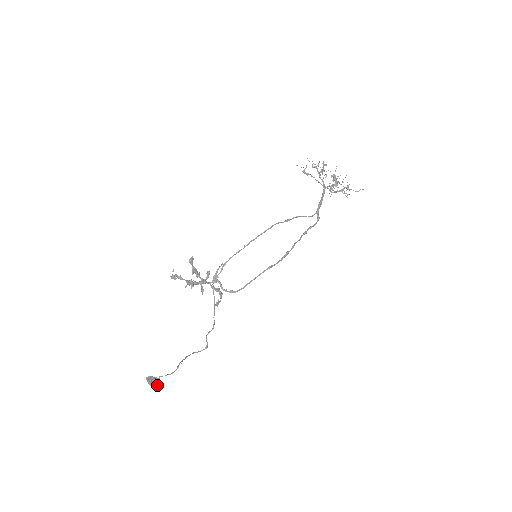
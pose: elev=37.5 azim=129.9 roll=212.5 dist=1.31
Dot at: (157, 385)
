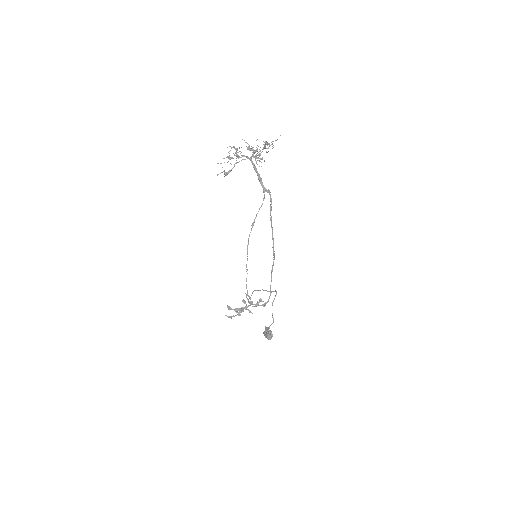
Dot at: (272, 336)
